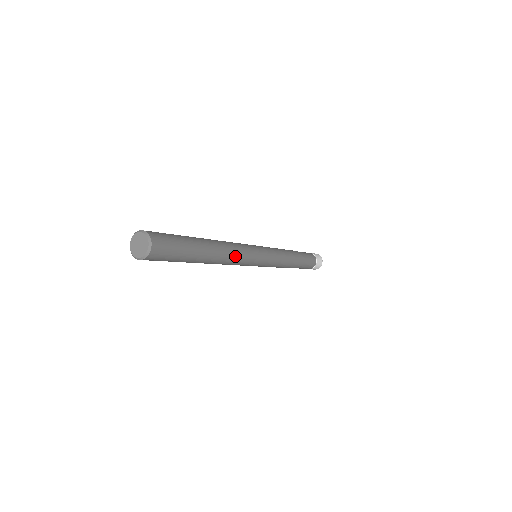
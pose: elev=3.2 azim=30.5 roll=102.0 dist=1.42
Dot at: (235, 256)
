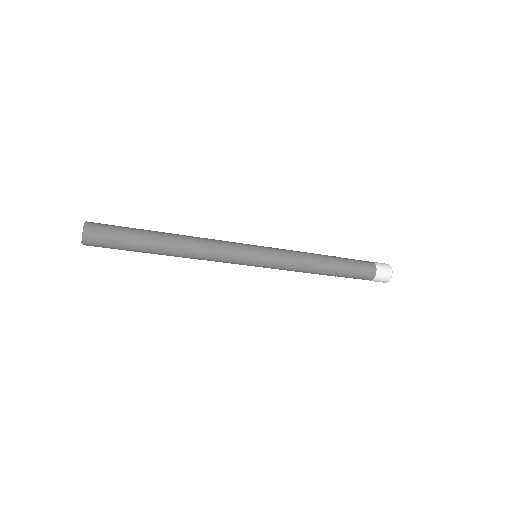
Dot at: (206, 241)
